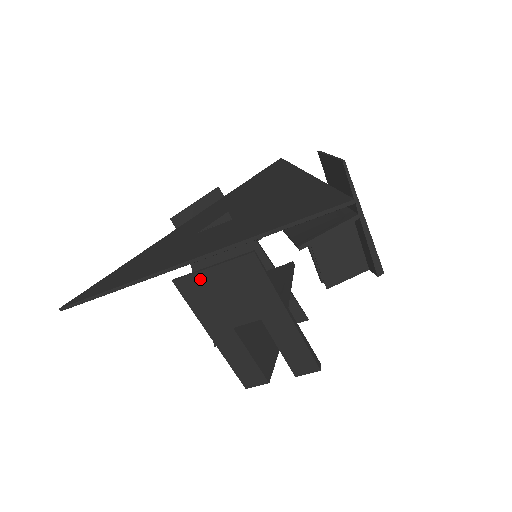
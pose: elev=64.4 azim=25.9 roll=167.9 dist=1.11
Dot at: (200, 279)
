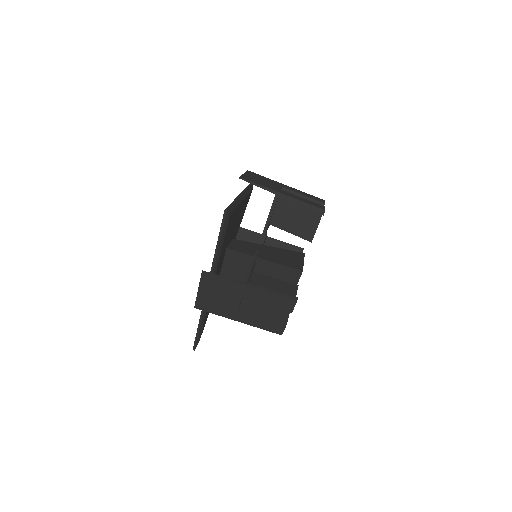
Dot at: (201, 299)
